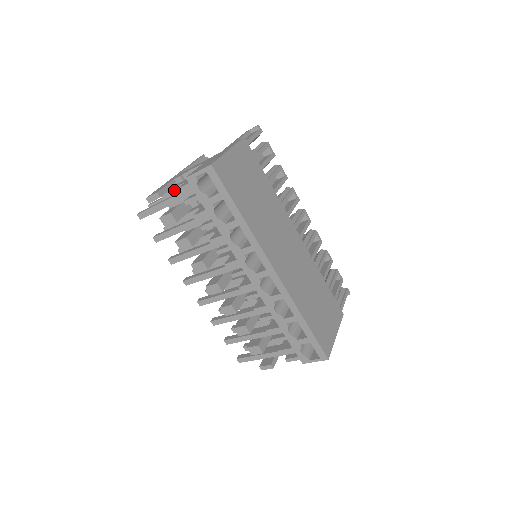
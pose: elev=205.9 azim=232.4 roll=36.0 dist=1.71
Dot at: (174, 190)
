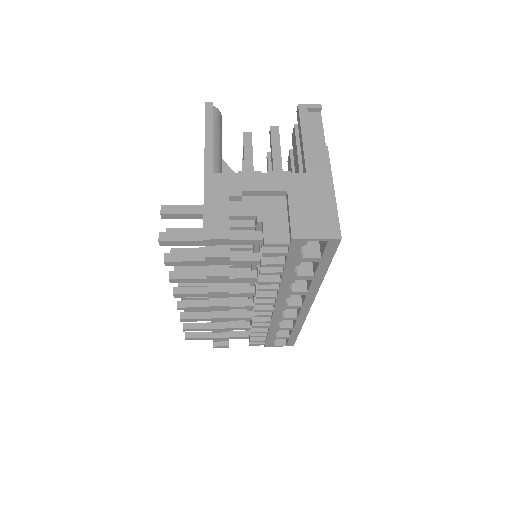
Dot at: (233, 218)
